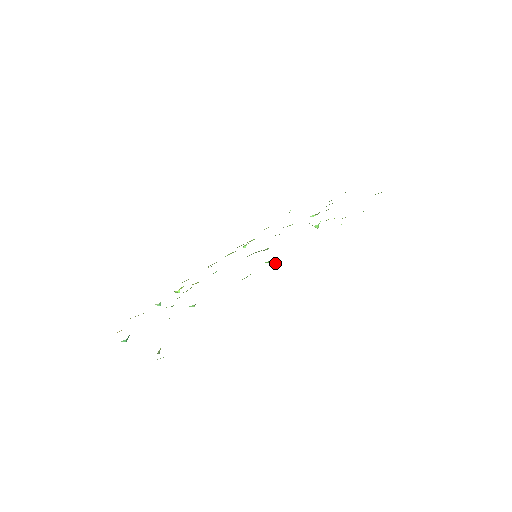
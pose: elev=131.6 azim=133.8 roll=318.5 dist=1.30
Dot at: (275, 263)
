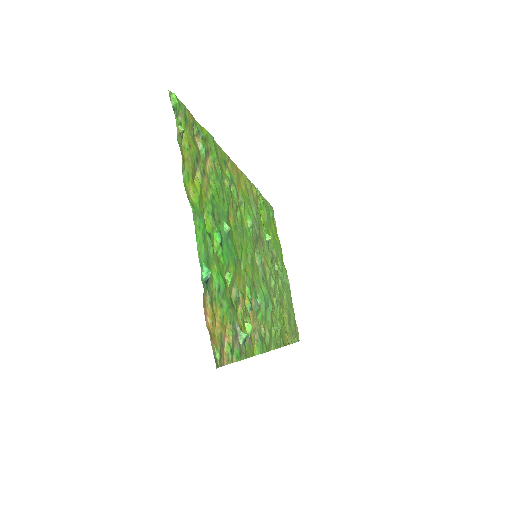
Dot at: (239, 192)
